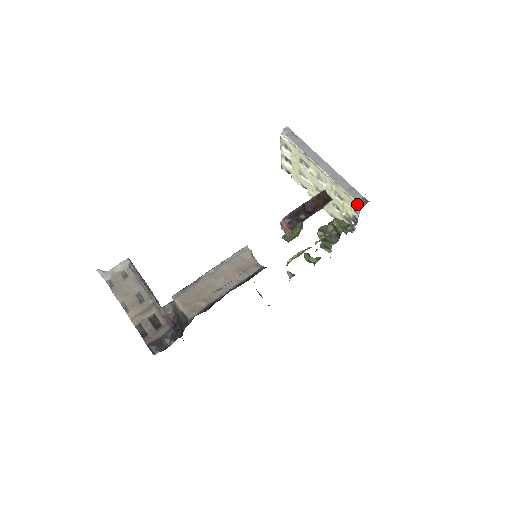
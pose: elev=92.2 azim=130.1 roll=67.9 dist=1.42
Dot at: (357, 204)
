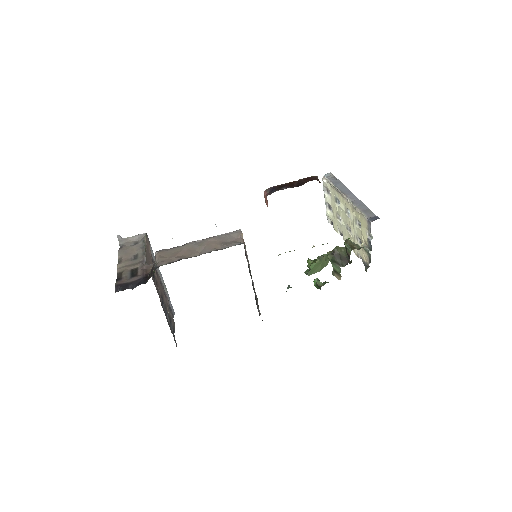
Dot at: (368, 221)
